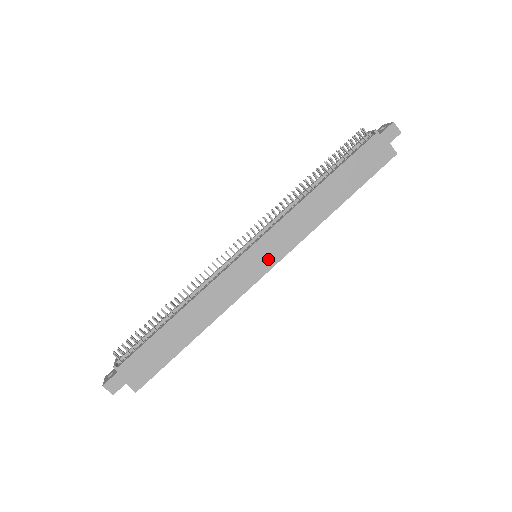
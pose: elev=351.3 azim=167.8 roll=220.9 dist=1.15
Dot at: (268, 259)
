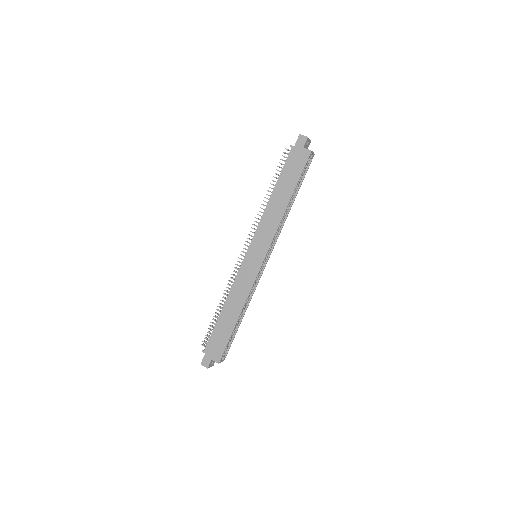
Dot at: (260, 254)
